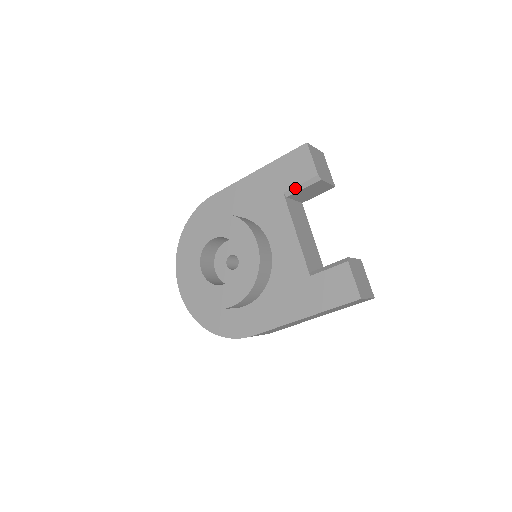
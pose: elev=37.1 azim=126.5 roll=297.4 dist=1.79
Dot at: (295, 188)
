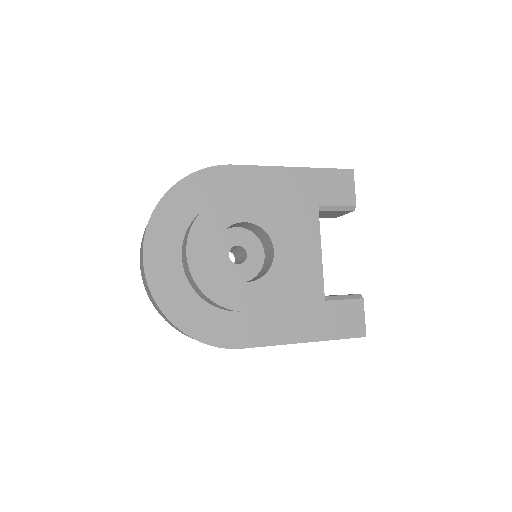
Dot at: (331, 207)
